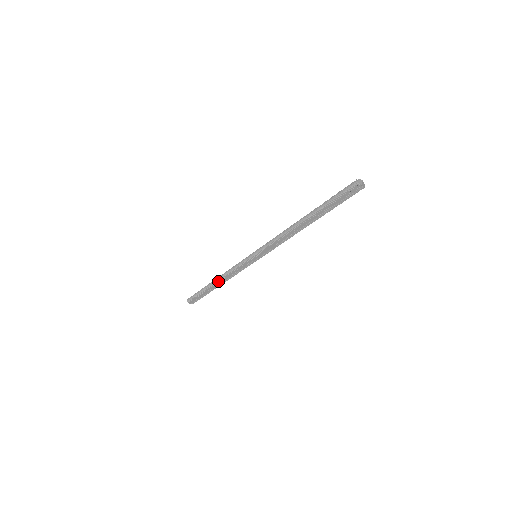
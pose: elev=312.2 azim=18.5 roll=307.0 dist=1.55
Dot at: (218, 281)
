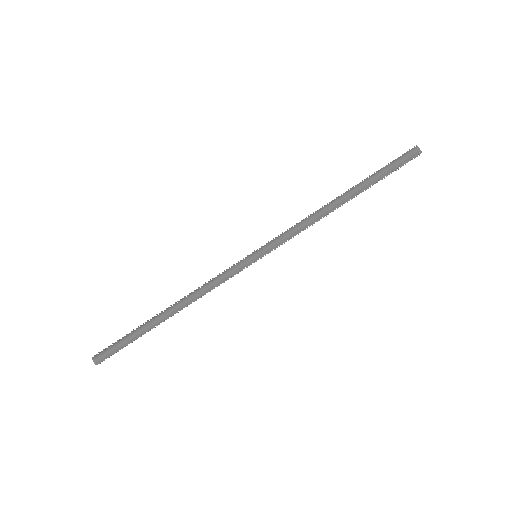
Dot at: (177, 309)
